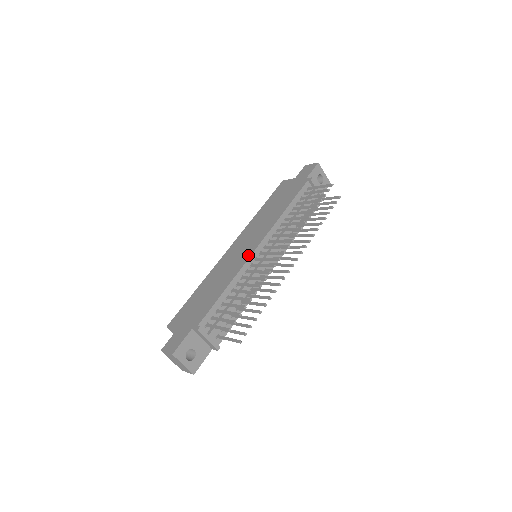
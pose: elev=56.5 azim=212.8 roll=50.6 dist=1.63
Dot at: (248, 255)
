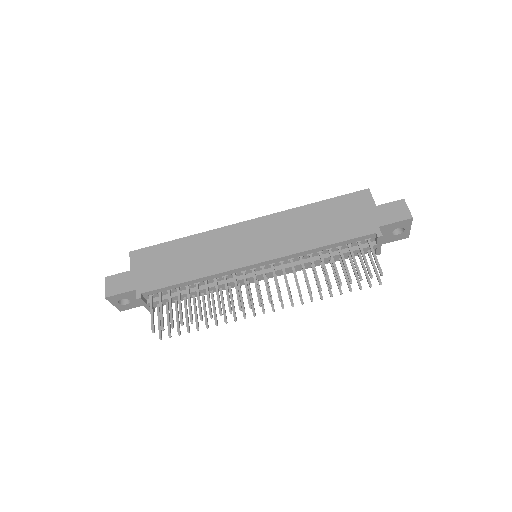
Dot at: (239, 264)
